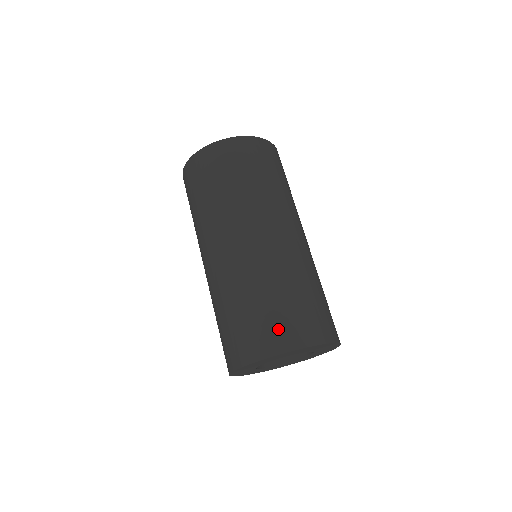
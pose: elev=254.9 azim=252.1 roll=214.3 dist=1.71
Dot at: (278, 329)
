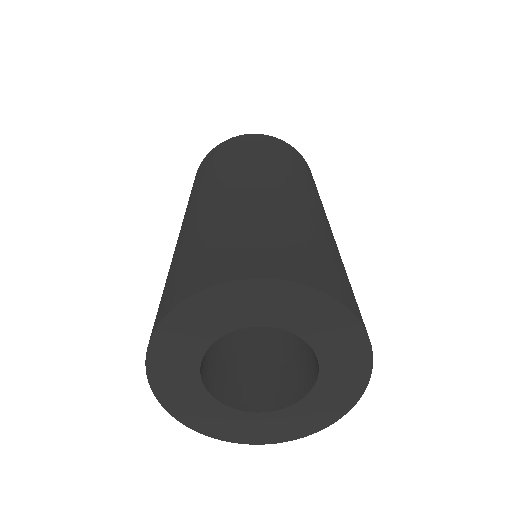
Dot at: (257, 253)
